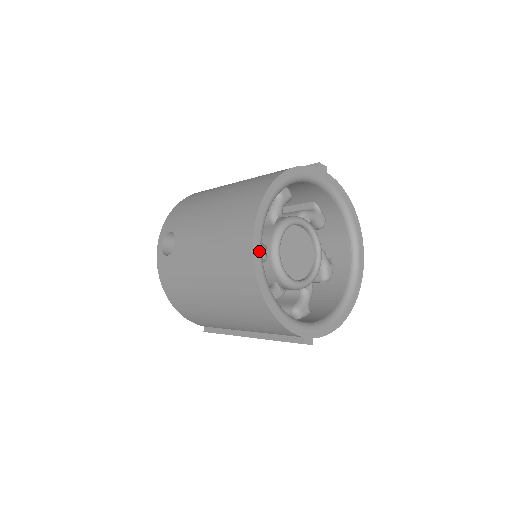
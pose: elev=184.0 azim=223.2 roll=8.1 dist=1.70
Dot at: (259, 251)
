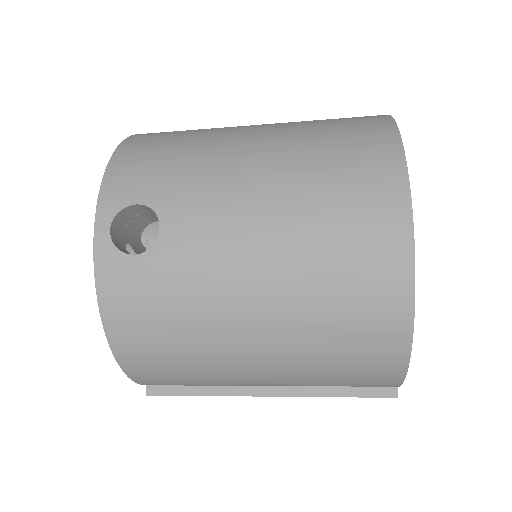
Dot at: occluded
